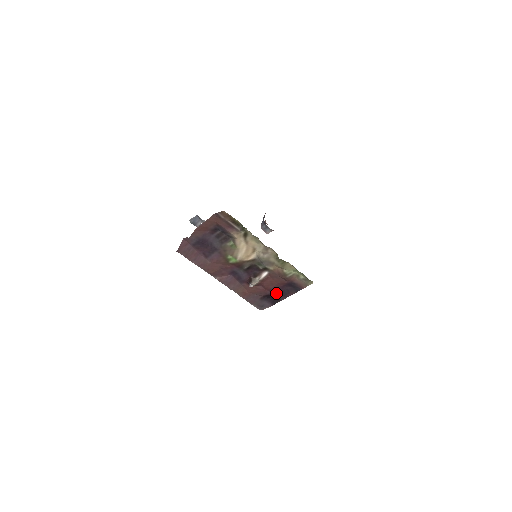
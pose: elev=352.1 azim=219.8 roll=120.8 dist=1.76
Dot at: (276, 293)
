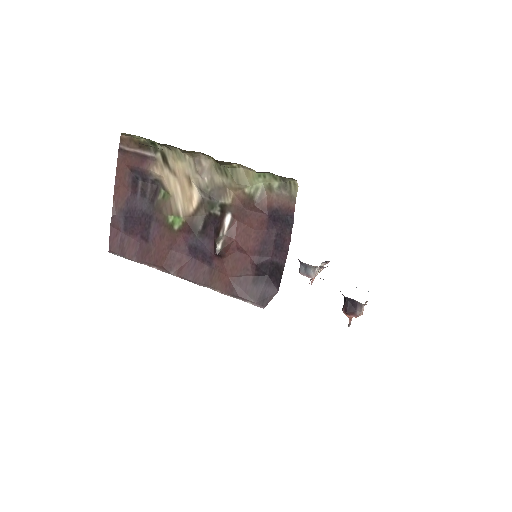
Dot at: (268, 255)
